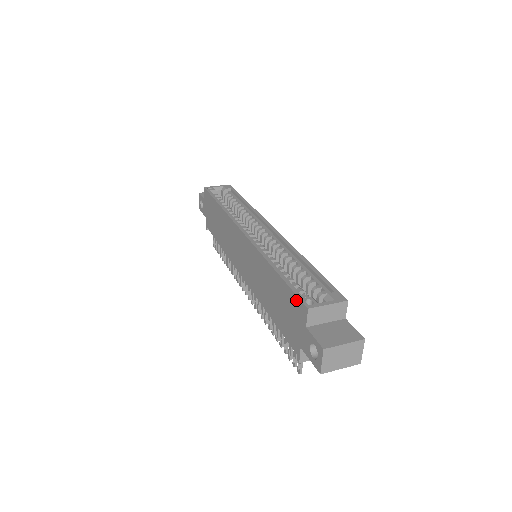
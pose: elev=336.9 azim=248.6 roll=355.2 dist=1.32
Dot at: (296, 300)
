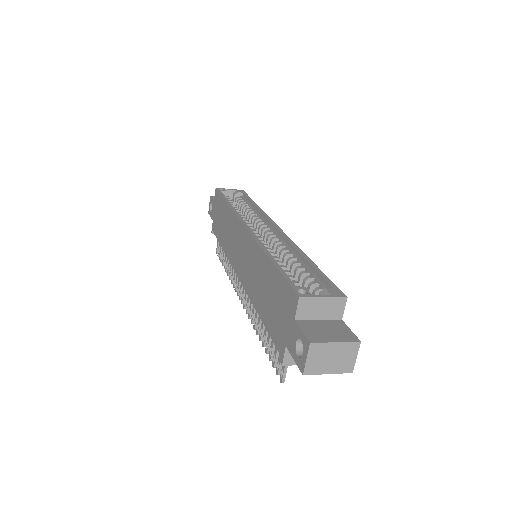
Dot at: (288, 289)
